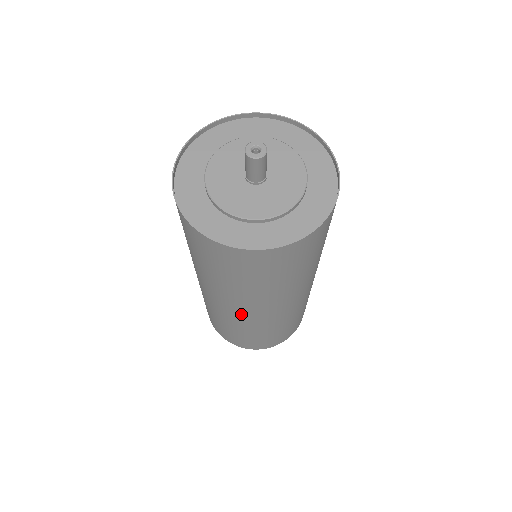
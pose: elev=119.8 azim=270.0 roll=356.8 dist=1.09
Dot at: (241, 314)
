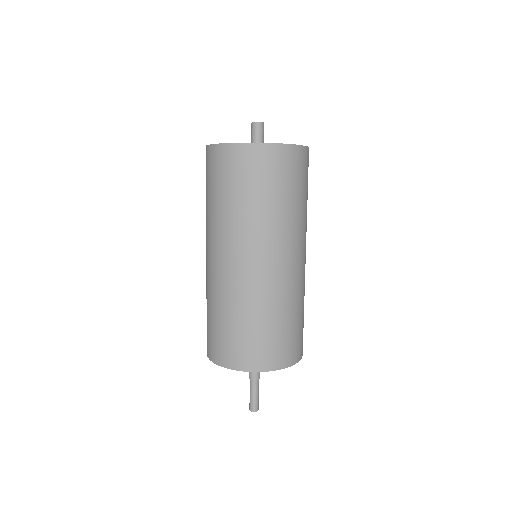
Dot at: (242, 267)
